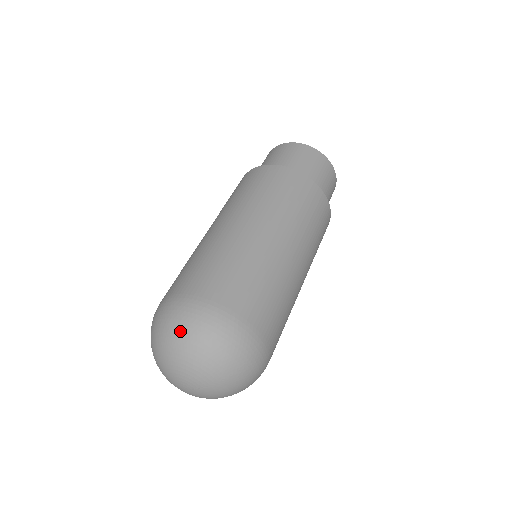
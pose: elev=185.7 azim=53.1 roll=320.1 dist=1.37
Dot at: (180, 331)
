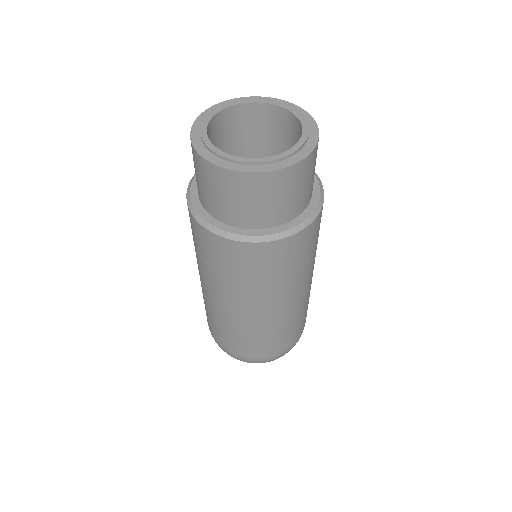
Dot at: occluded
